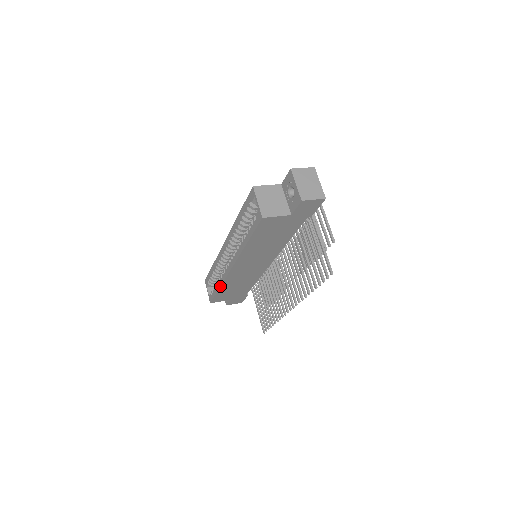
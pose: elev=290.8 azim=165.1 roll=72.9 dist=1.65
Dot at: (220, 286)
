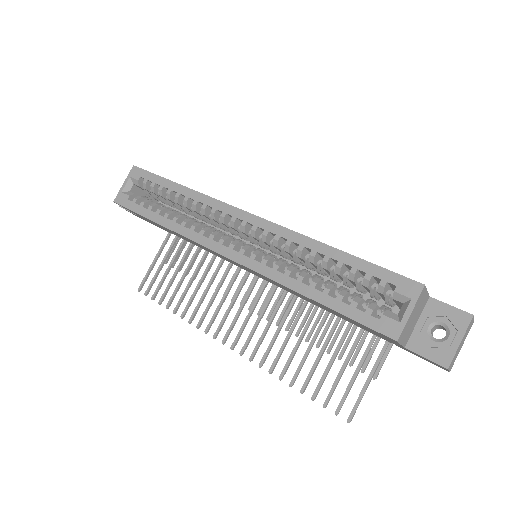
Dot at: (169, 228)
